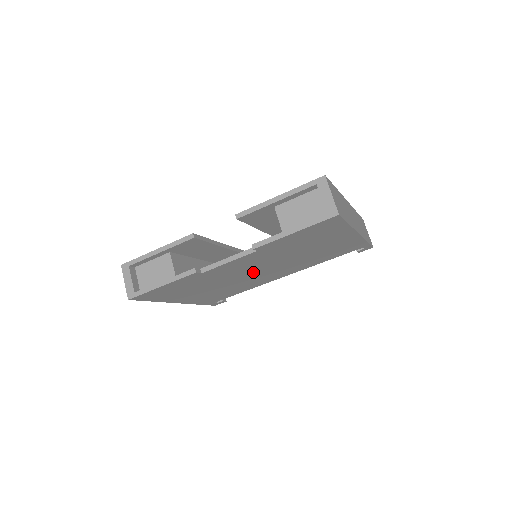
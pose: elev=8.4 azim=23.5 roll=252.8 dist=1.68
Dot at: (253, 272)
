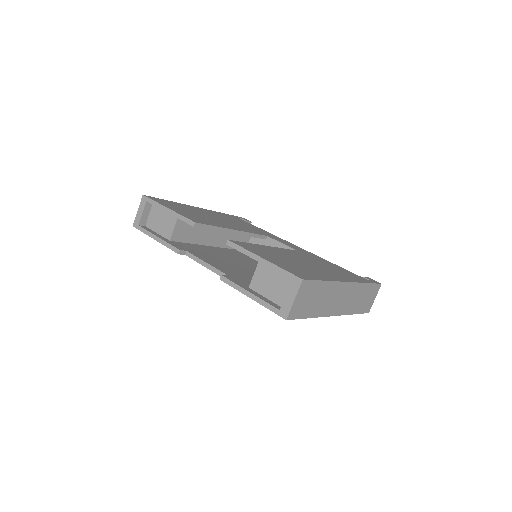
Dot at: occluded
